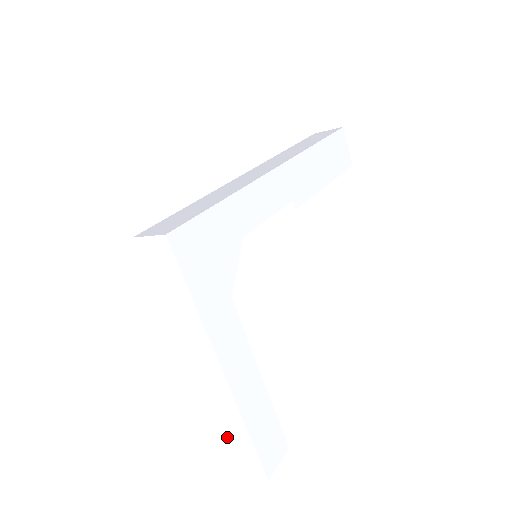
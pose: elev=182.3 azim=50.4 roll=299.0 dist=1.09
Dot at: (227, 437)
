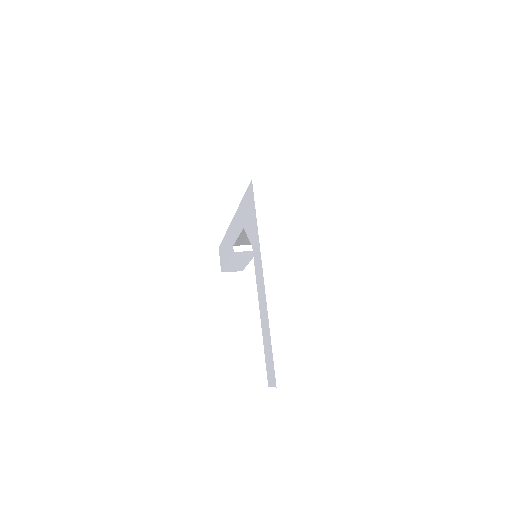
Dot at: (279, 347)
